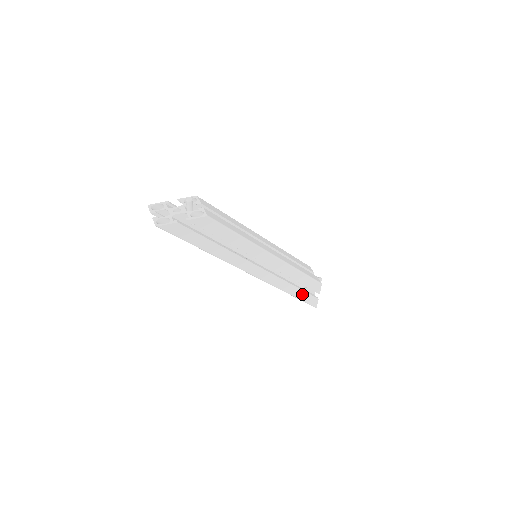
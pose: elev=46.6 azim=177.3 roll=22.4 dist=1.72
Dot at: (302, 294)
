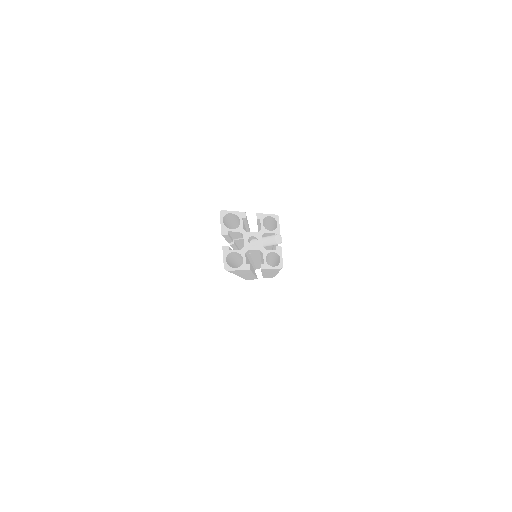
Dot at: occluded
